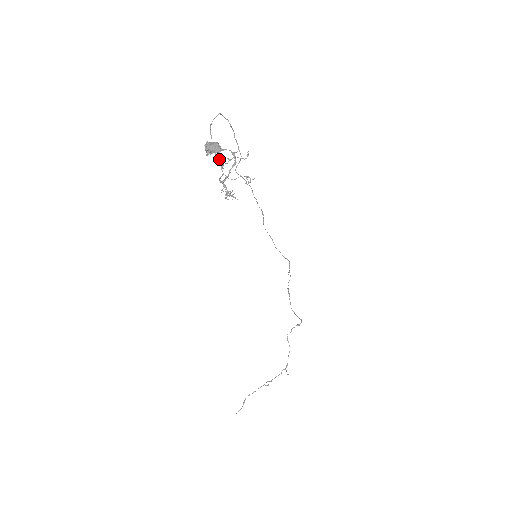
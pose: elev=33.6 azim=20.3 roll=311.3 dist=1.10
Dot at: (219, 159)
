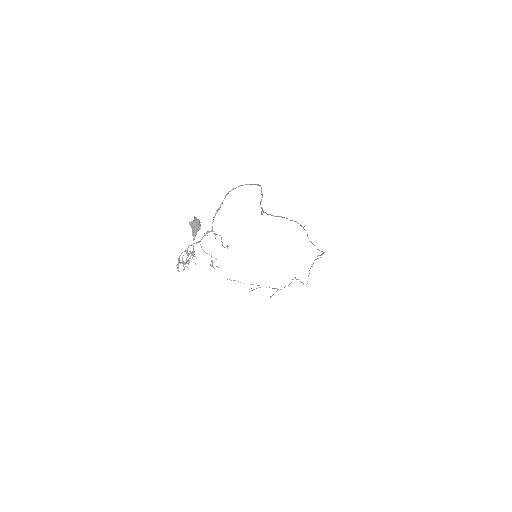
Dot at: occluded
